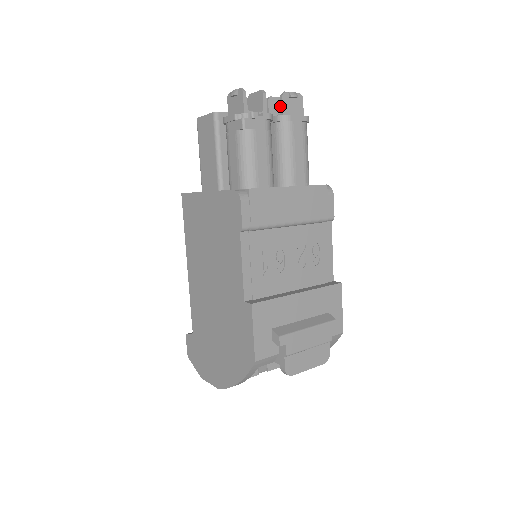
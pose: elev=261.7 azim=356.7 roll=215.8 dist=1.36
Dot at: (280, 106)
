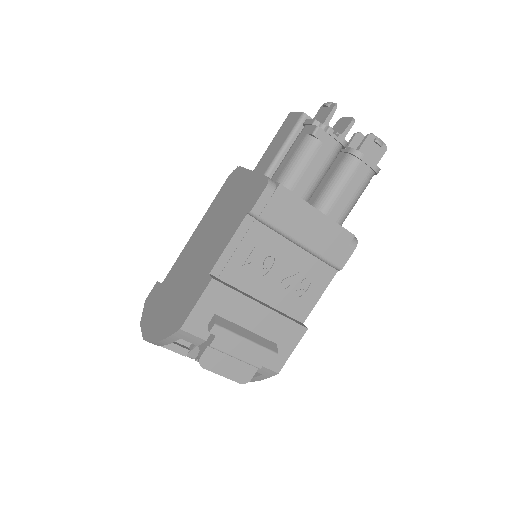
Dot at: (361, 143)
